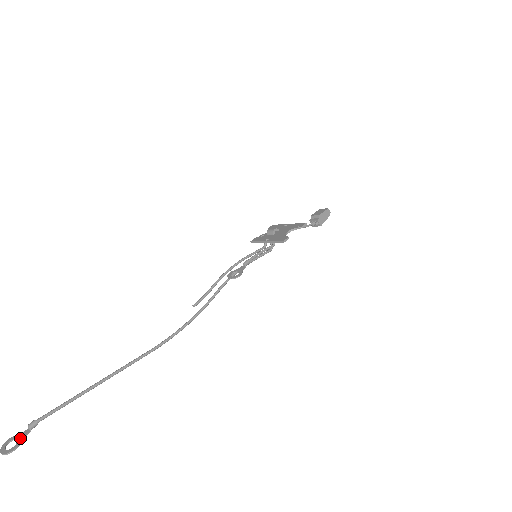
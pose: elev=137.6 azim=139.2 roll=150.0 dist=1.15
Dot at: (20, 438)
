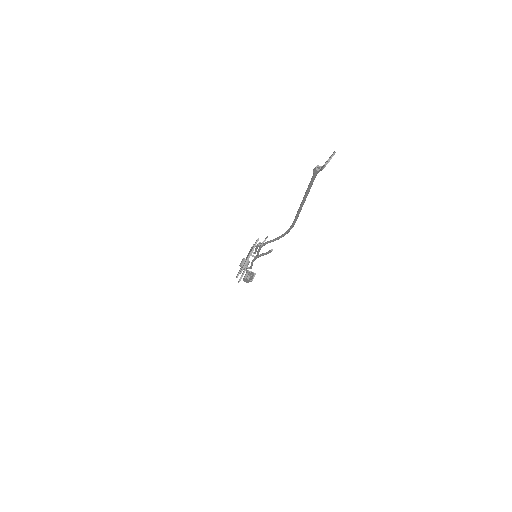
Dot at: (325, 163)
